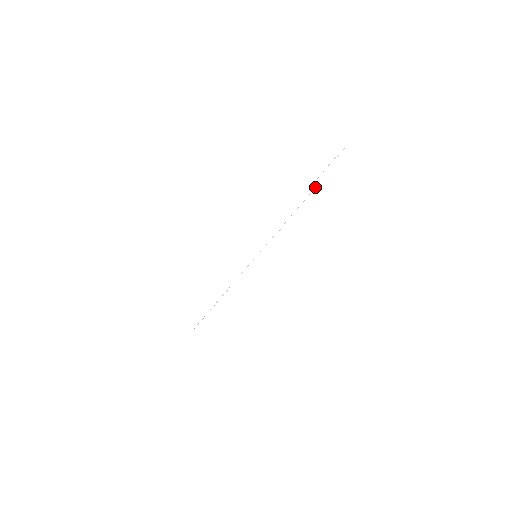
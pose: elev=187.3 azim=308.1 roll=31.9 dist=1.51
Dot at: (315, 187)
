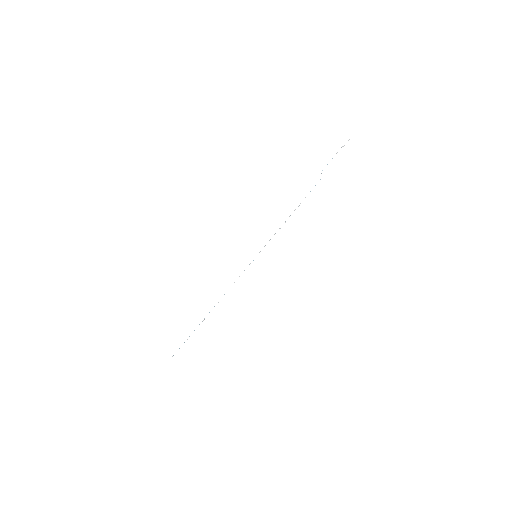
Dot at: occluded
